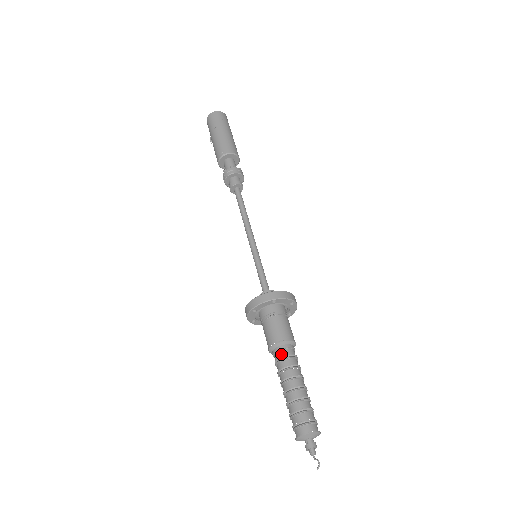
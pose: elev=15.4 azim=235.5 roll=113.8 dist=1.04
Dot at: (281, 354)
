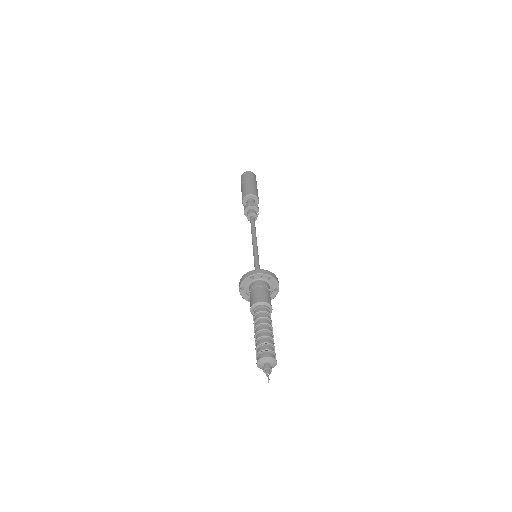
Dot at: (255, 312)
